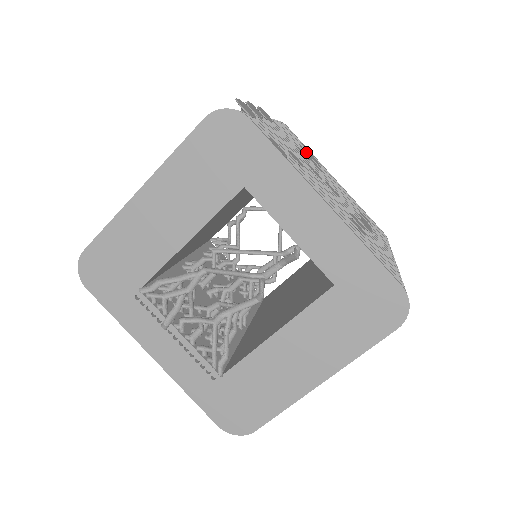
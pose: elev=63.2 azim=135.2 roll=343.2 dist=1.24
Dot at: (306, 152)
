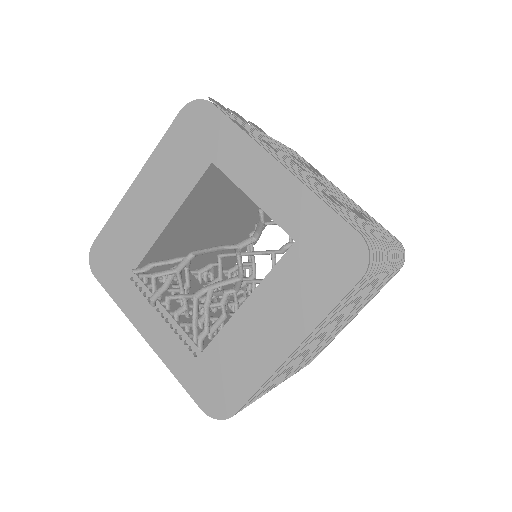
Dot at: occluded
